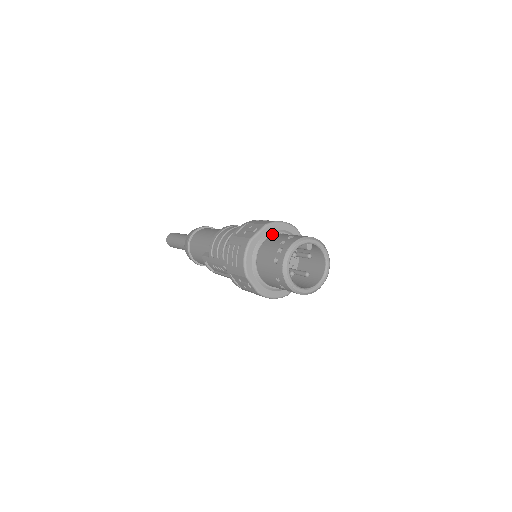
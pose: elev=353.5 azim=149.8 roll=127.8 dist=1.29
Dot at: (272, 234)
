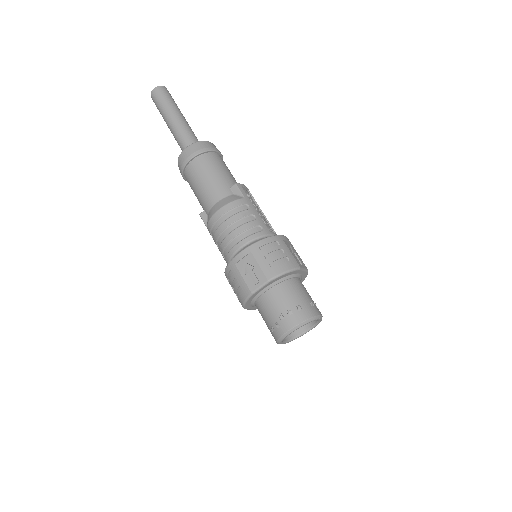
Dot at: (274, 286)
